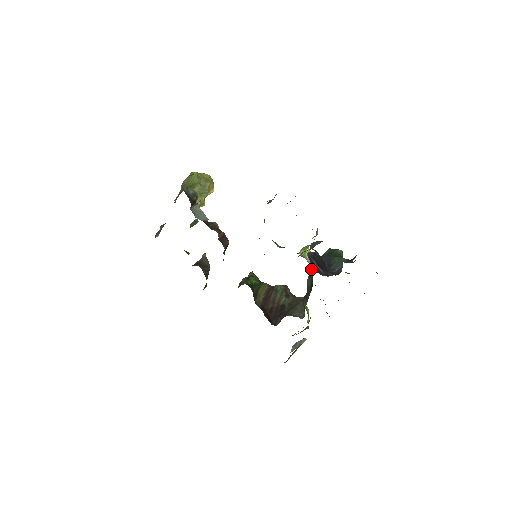
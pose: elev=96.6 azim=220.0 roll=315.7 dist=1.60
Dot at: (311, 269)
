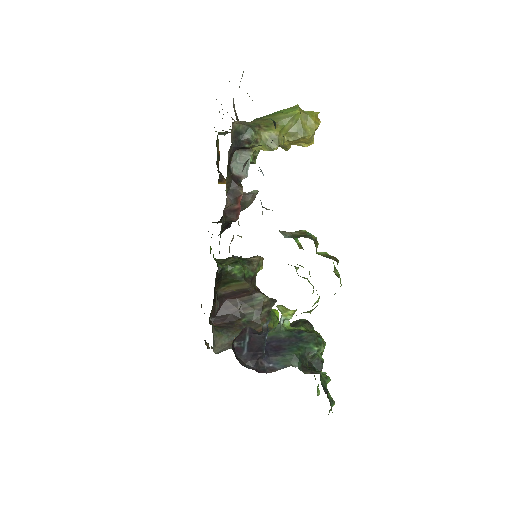
Dot at: (273, 329)
